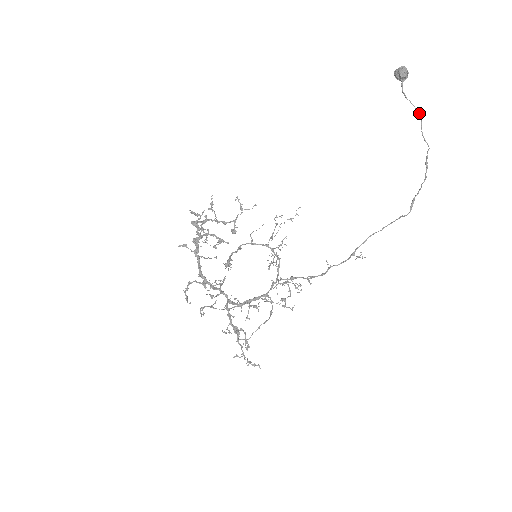
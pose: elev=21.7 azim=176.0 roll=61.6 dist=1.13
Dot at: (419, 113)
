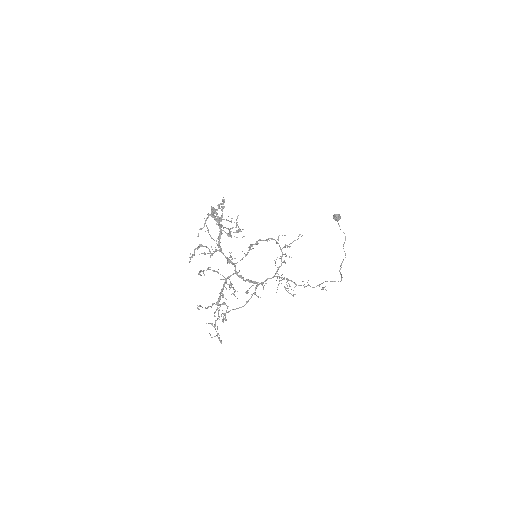
Dot at: (345, 239)
